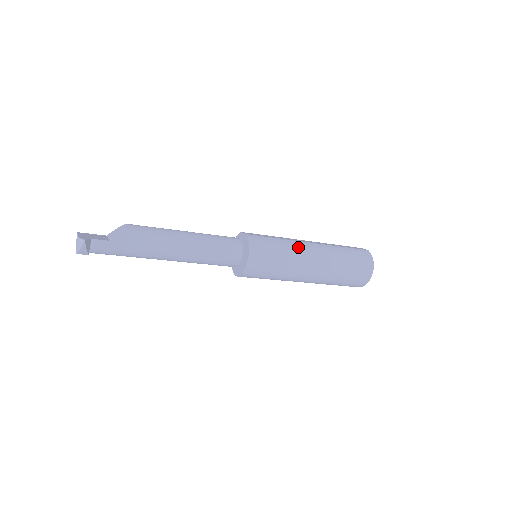
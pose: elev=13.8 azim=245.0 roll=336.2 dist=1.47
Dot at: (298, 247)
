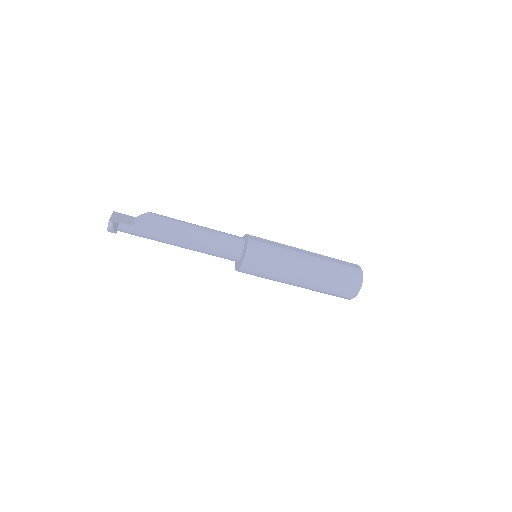
Dot at: (292, 257)
